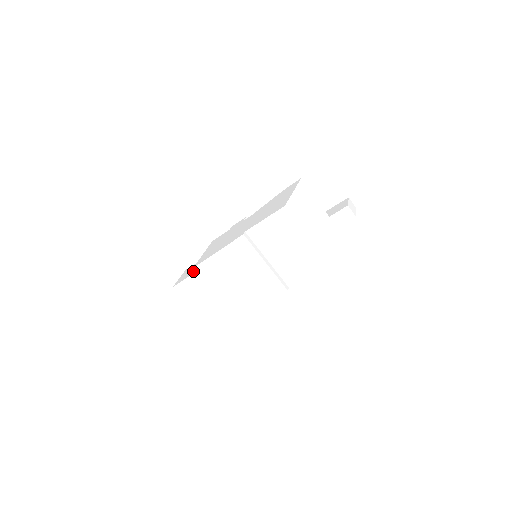
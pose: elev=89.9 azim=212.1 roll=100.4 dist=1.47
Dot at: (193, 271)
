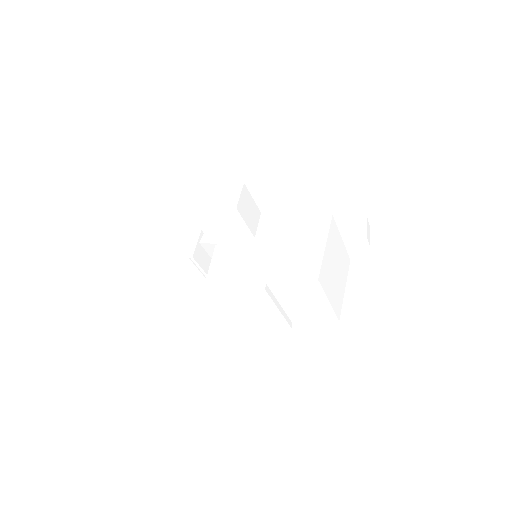
Dot at: (183, 253)
